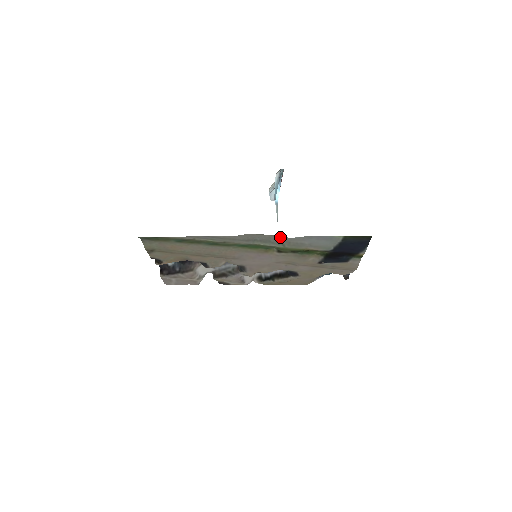
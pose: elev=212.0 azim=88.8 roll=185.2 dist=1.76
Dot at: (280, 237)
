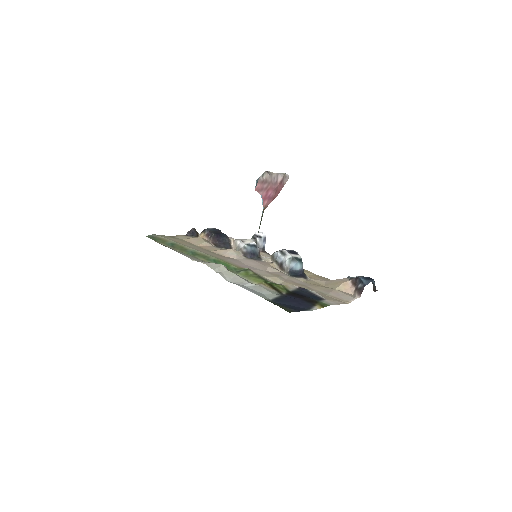
Dot at: (223, 274)
